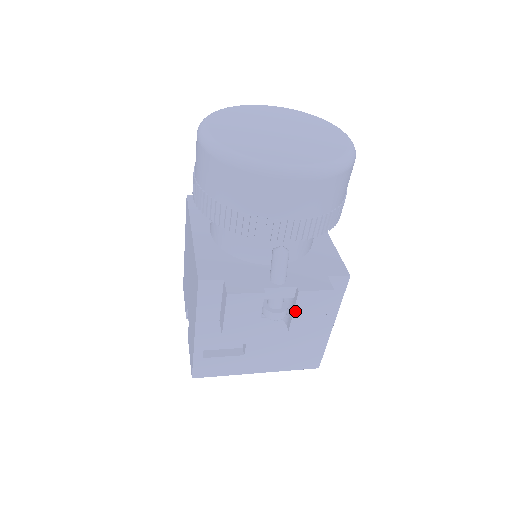
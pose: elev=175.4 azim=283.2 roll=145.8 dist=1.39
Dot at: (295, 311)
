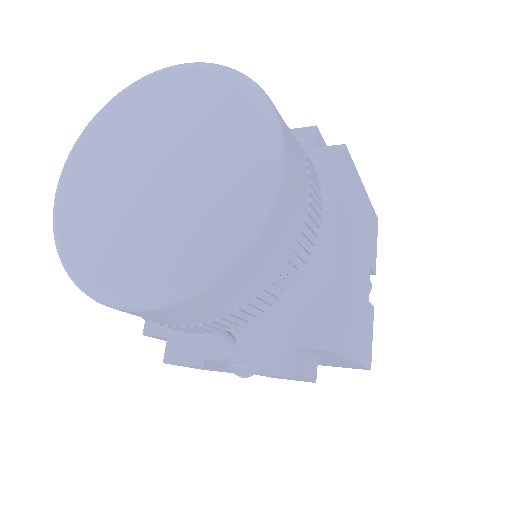
Dot at: (261, 375)
